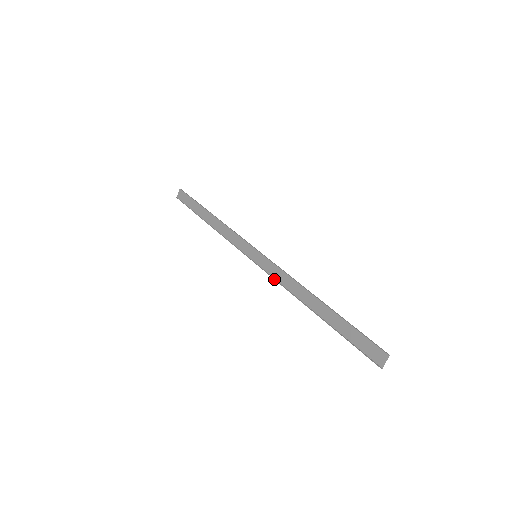
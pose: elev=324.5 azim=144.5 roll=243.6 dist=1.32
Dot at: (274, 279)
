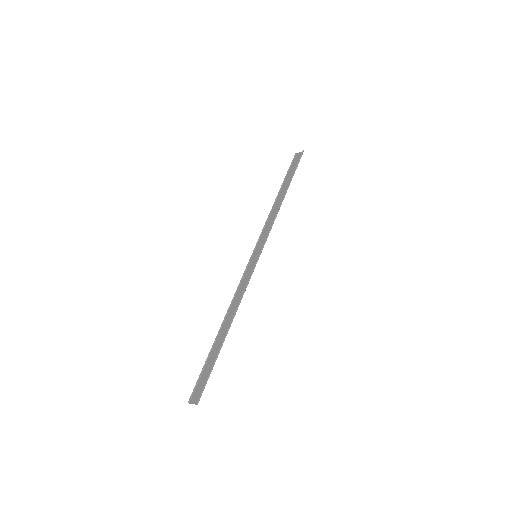
Dot at: (240, 282)
